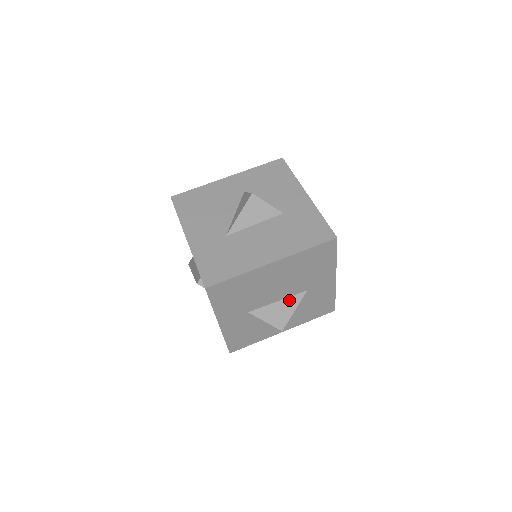
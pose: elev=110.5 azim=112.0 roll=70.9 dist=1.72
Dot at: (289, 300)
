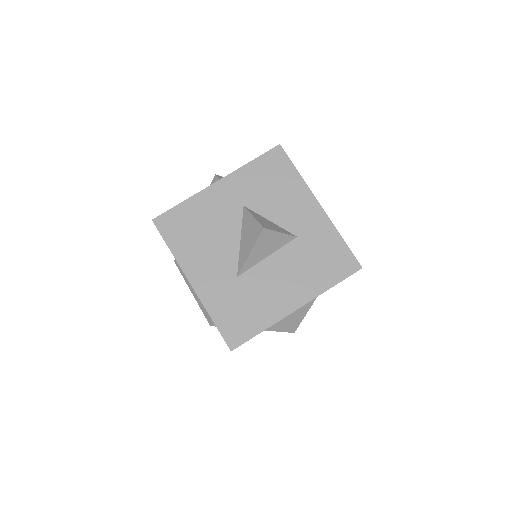
Dot at: (301, 308)
